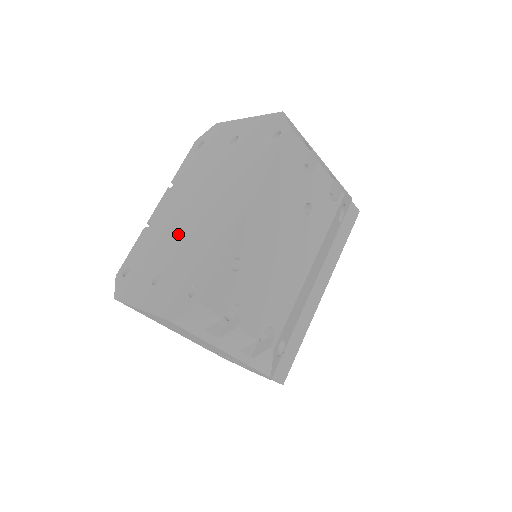
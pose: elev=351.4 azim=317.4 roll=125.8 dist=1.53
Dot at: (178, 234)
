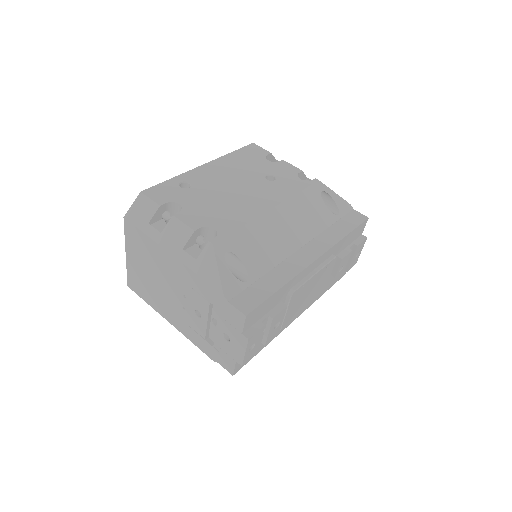
Dot at: occluded
